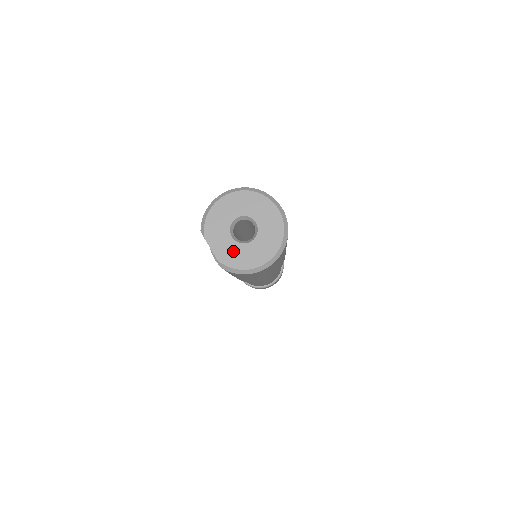
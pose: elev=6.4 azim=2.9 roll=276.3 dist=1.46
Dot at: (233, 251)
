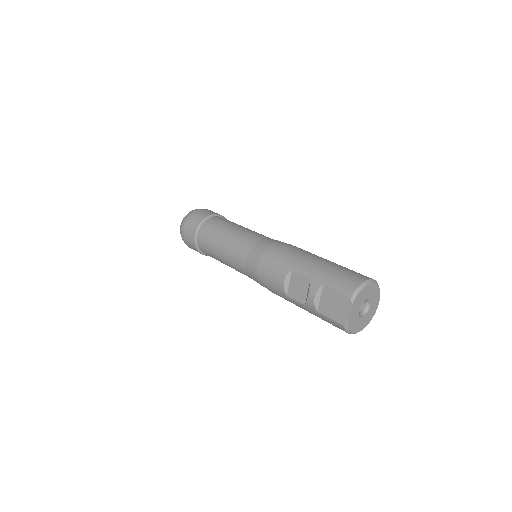
Dot at: (355, 319)
